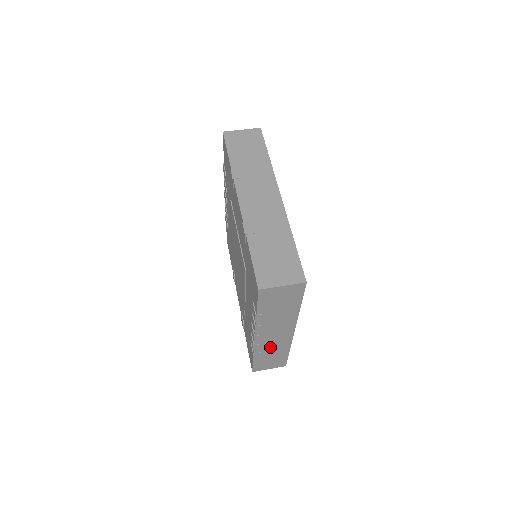
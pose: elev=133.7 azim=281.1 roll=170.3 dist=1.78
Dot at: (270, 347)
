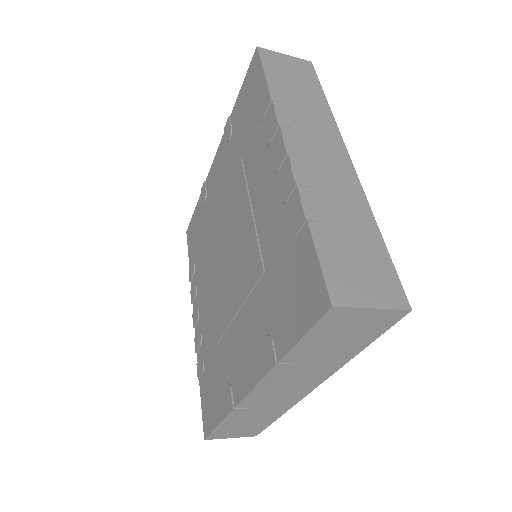
Dot at: (328, 193)
